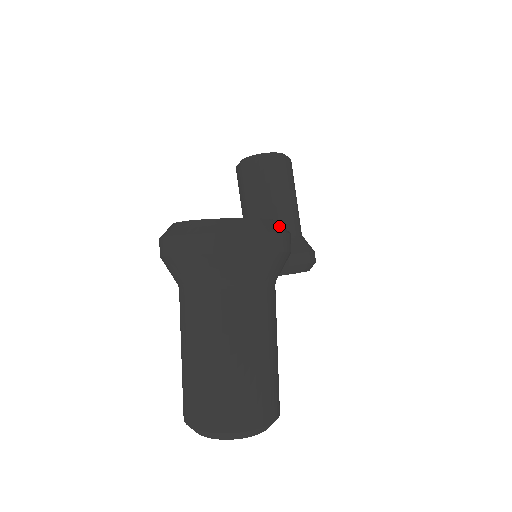
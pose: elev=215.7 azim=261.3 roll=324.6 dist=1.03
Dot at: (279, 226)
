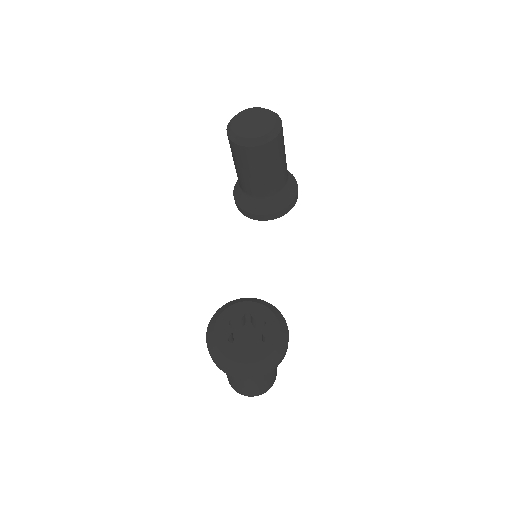
Dot at: (283, 345)
